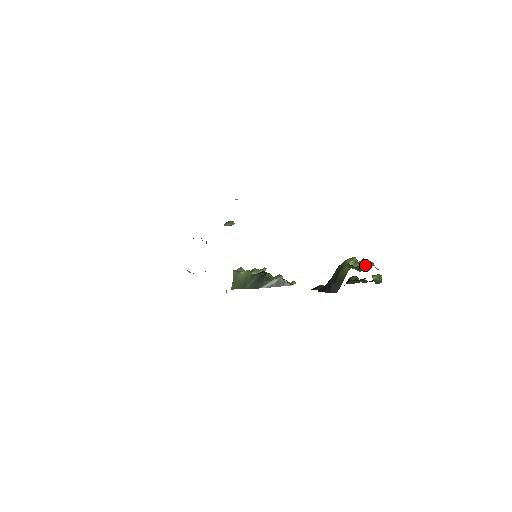
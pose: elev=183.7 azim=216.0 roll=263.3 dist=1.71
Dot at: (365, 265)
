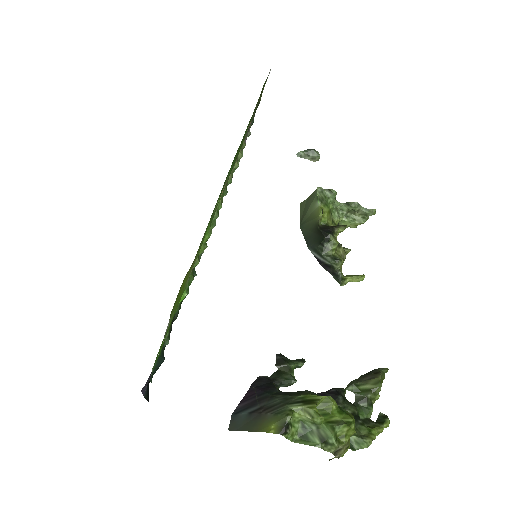
Dot at: (316, 441)
